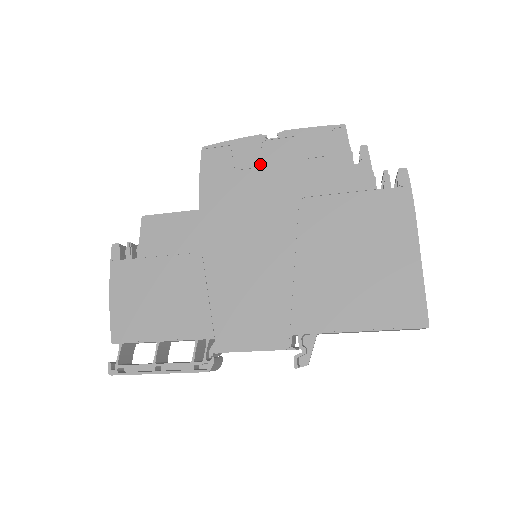
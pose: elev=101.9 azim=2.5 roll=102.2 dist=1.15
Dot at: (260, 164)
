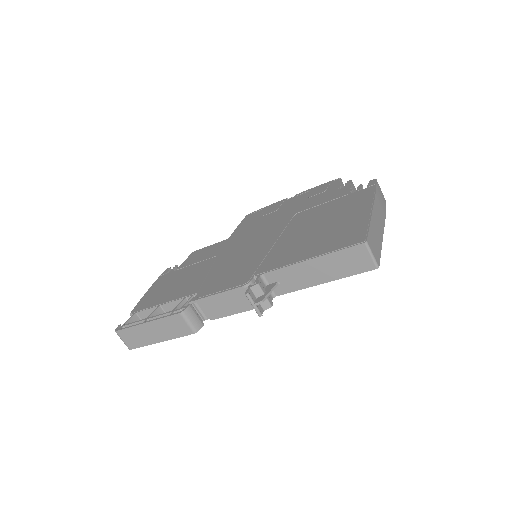
Dot at: (278, 209)
